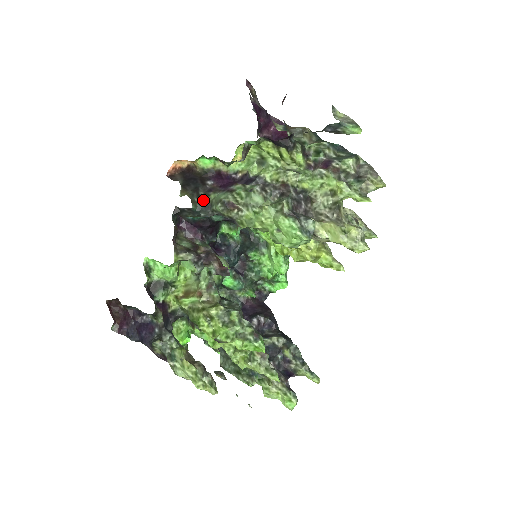
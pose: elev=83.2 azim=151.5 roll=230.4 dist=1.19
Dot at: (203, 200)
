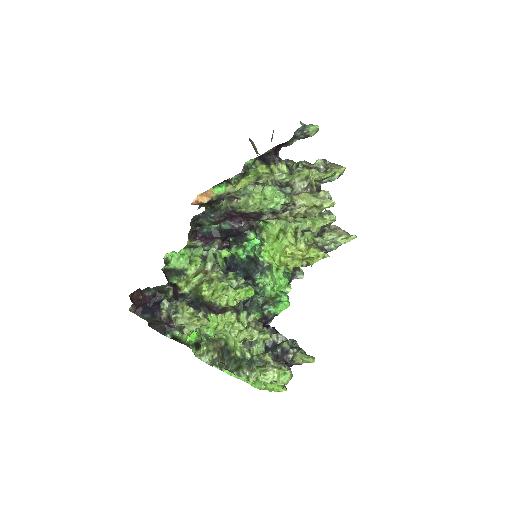
Dot at: (214, 207)
